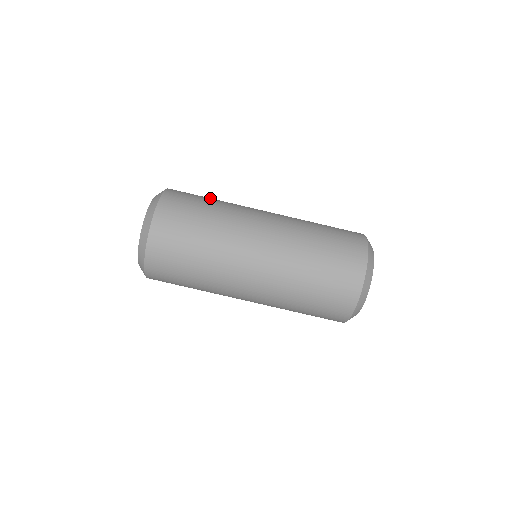
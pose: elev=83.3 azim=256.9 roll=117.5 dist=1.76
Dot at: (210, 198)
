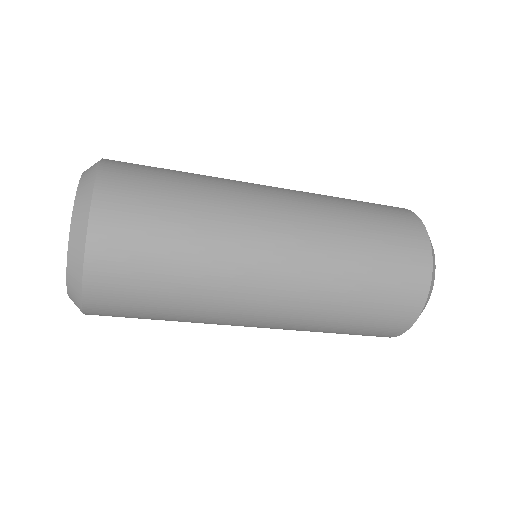
Dot at: occluded
